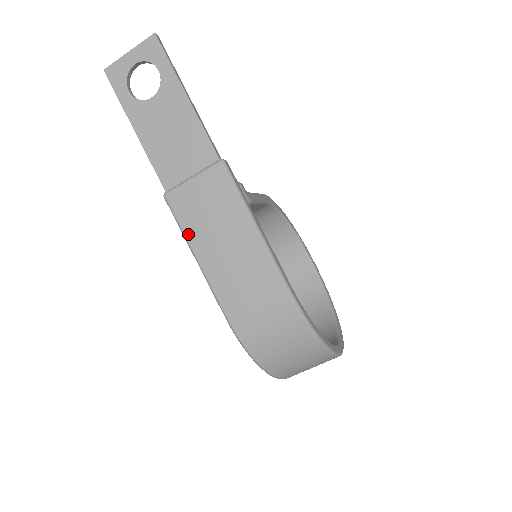
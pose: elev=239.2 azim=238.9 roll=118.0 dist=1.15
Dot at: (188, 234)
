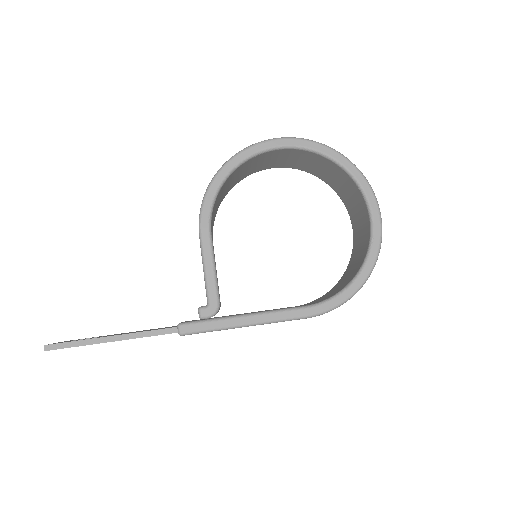
Dot at: occluded
